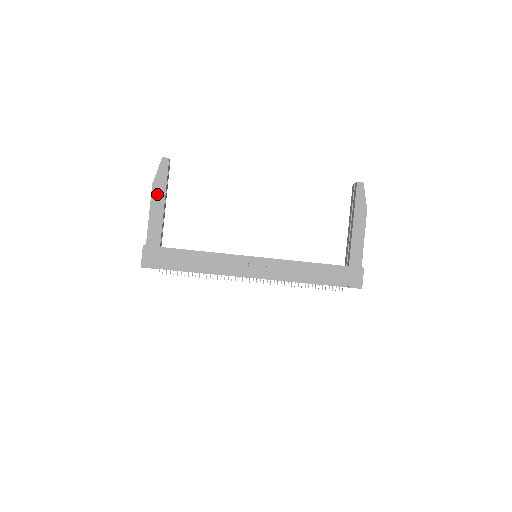
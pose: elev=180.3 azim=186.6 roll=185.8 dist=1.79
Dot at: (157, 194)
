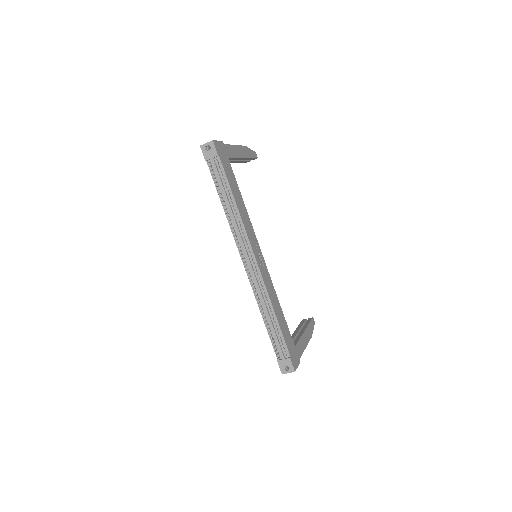
Dot at: (244, 151)
